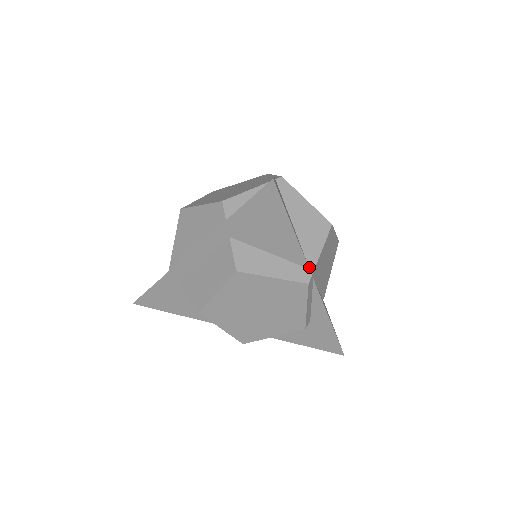
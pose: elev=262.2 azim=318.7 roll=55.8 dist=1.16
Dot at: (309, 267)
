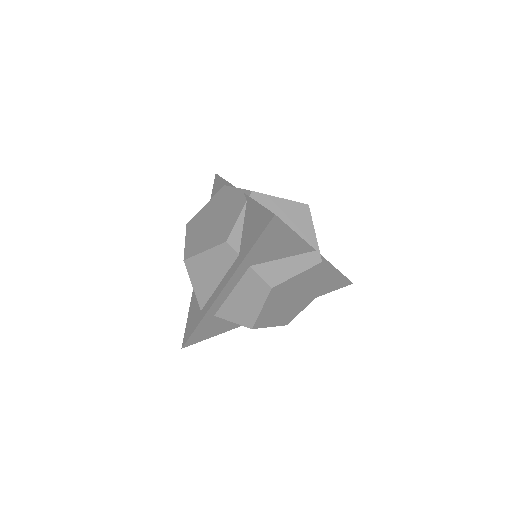
Dot at: (315, 249)
